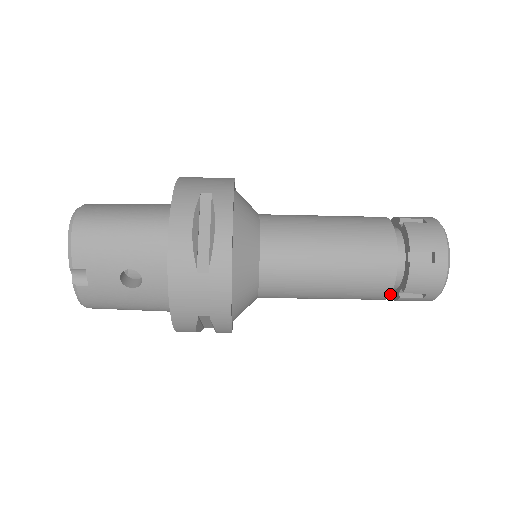
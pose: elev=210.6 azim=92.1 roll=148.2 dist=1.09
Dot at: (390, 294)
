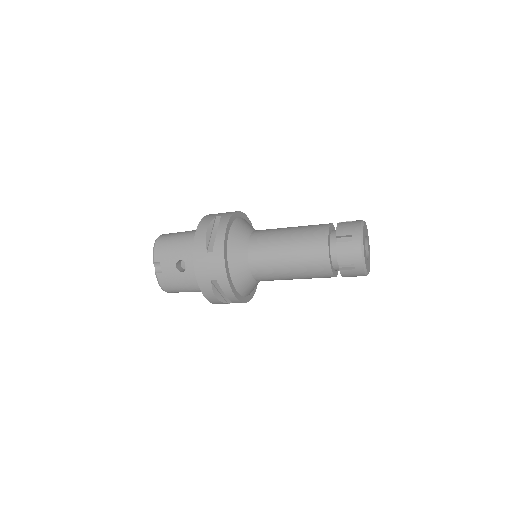
Dot at: (331, 267)
